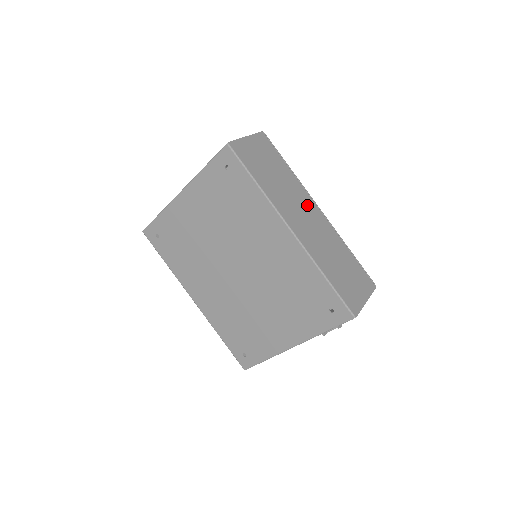
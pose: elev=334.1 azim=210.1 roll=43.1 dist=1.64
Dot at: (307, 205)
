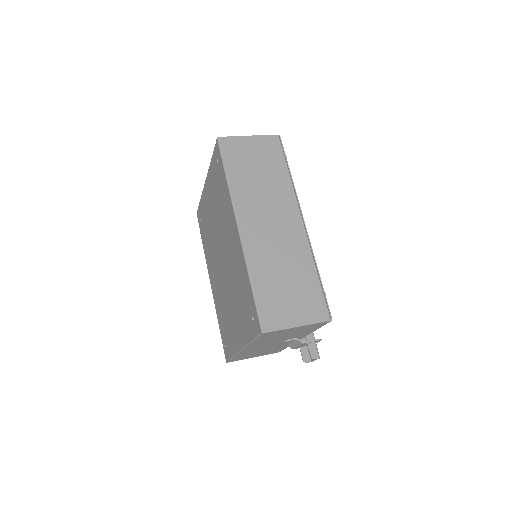
Dot at: (285, 212)
